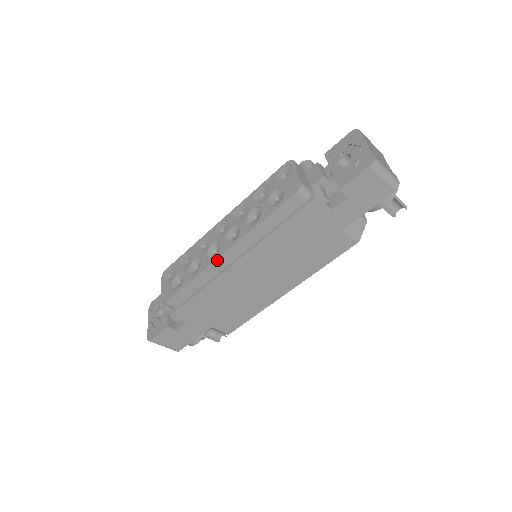
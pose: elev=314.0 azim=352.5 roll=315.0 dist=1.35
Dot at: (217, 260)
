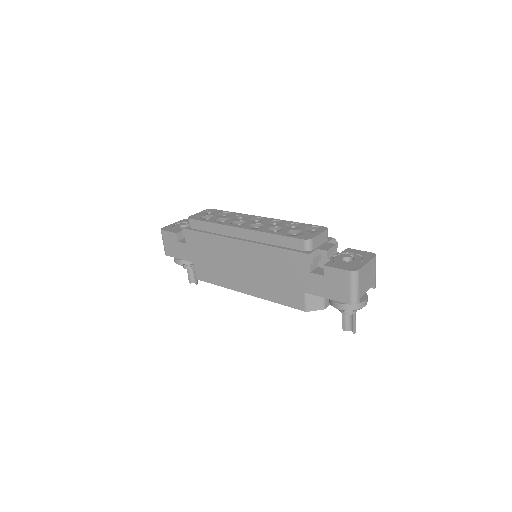
Dot at: (234, 227)
